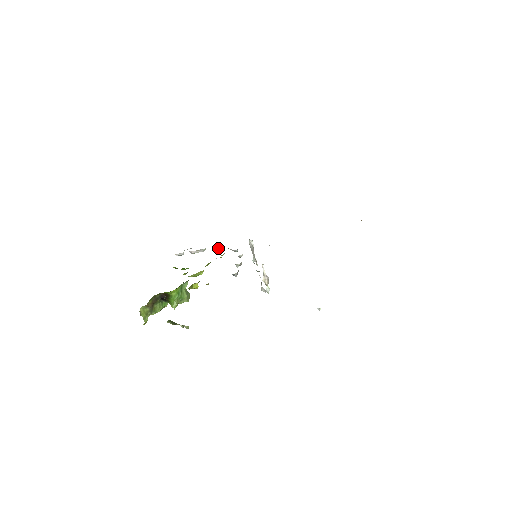
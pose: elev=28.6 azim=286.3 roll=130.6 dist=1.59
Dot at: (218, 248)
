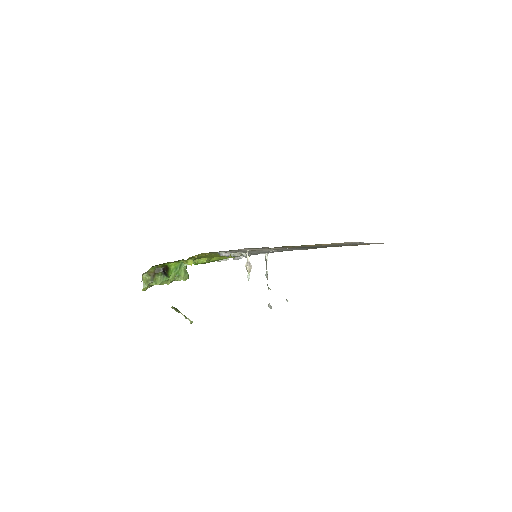
Dot at: occluded
